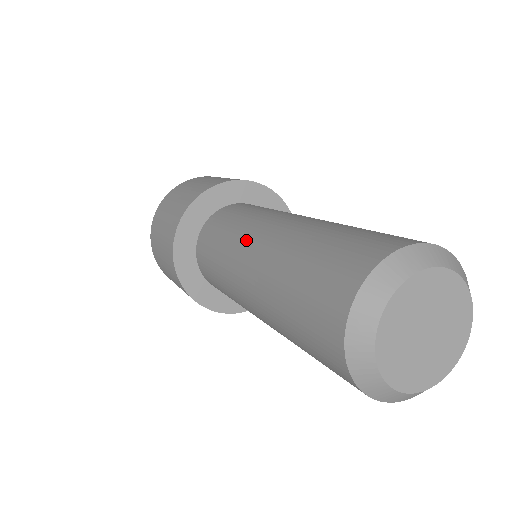
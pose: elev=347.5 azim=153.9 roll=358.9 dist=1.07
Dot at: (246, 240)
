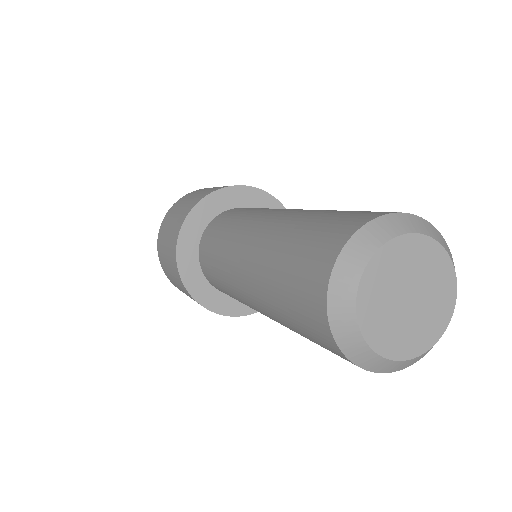
Dot at: (246, 228)
